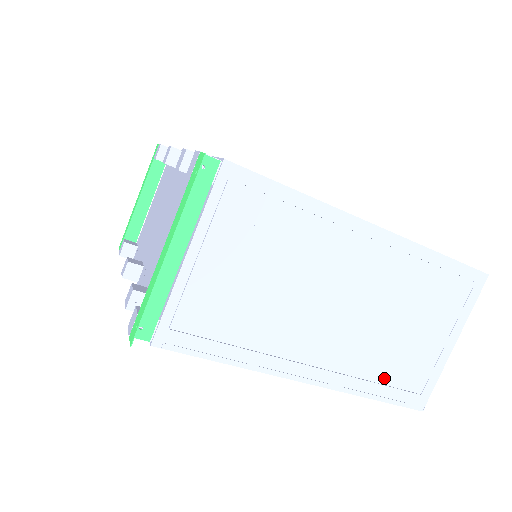
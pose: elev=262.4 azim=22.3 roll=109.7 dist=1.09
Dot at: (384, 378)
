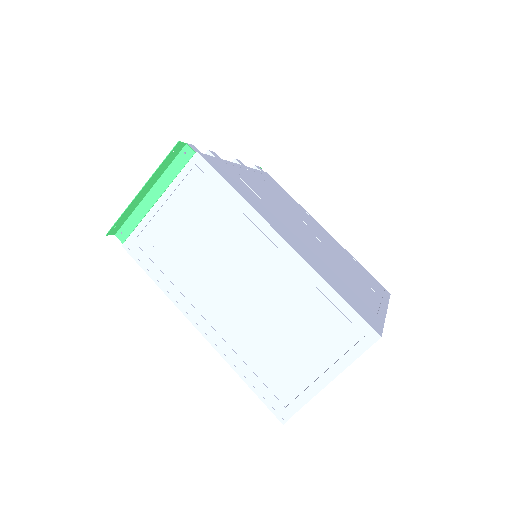
Dot at: (258, 369)
